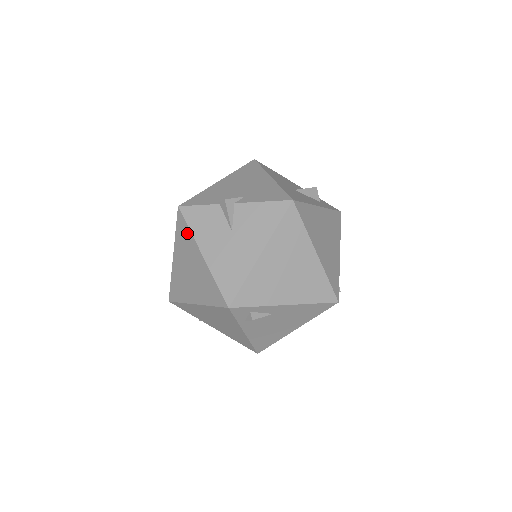
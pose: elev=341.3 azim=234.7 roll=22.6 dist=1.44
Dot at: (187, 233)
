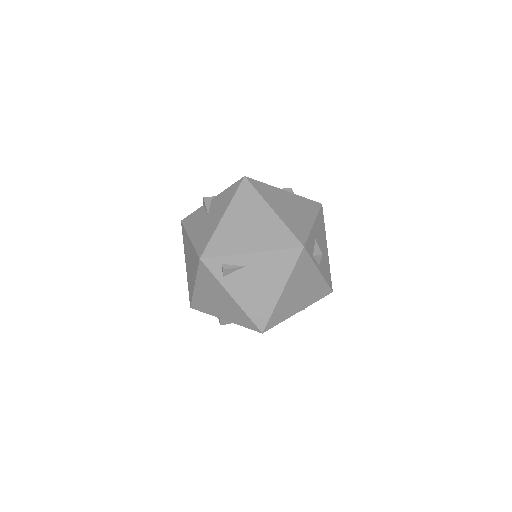
Dot at: (185, 233)
